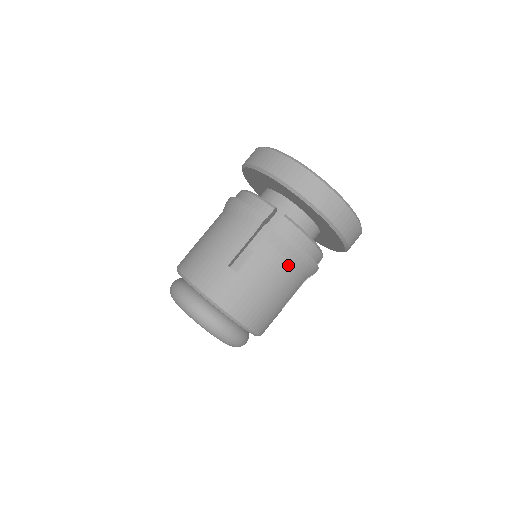
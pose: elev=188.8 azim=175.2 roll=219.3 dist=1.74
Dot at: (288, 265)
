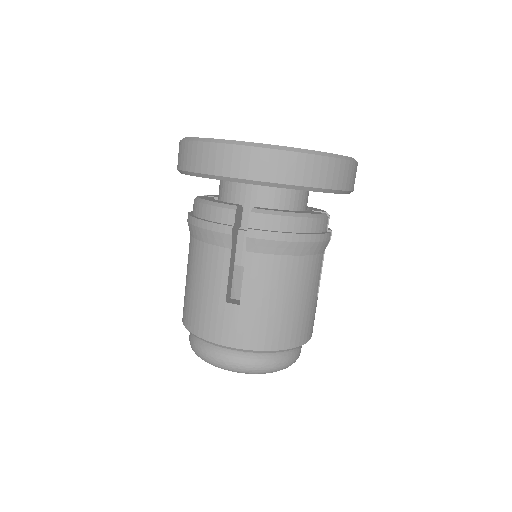
Dot at: (290, 261)
